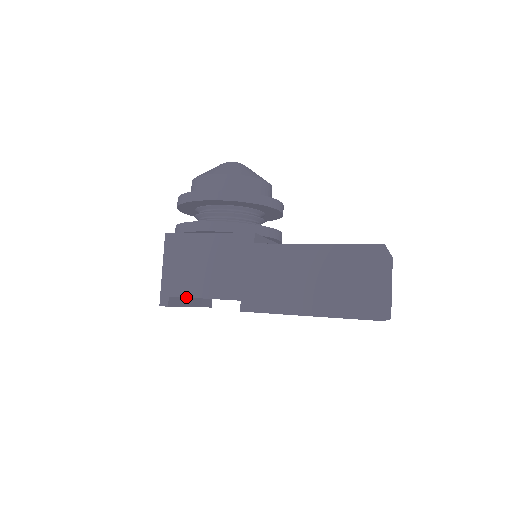
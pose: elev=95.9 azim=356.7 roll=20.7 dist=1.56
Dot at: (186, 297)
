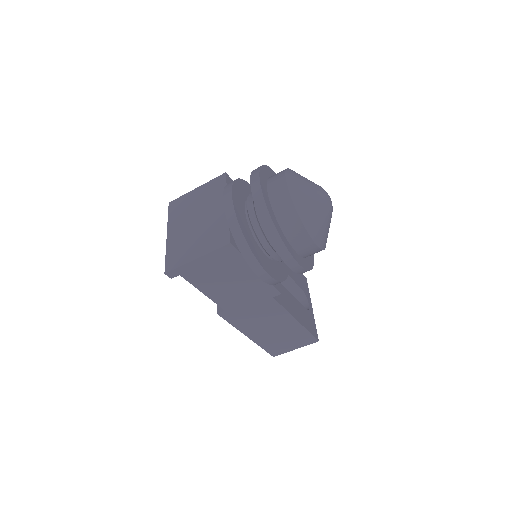
Dot at: occluded
